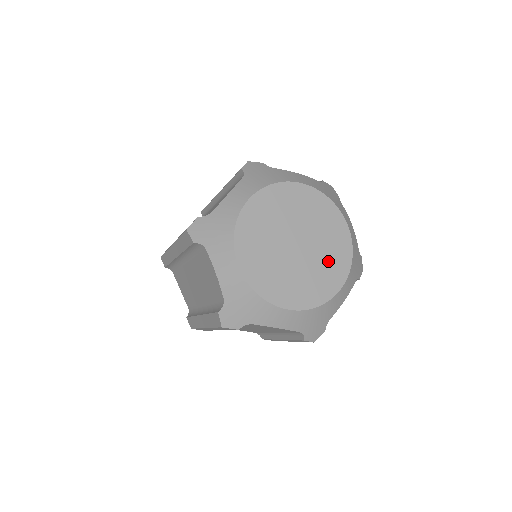
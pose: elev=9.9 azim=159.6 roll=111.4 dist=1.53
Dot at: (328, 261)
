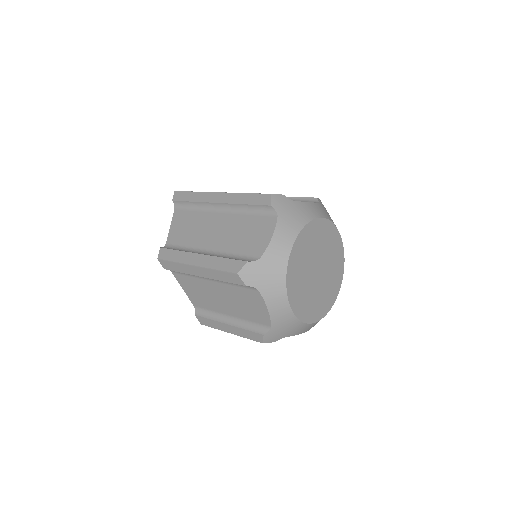
Dot at: (321, 299)
